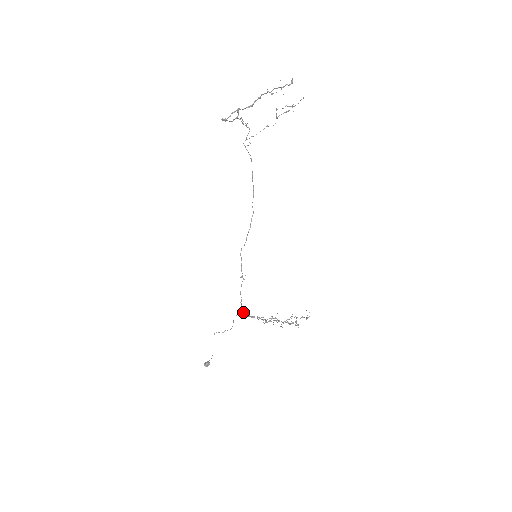
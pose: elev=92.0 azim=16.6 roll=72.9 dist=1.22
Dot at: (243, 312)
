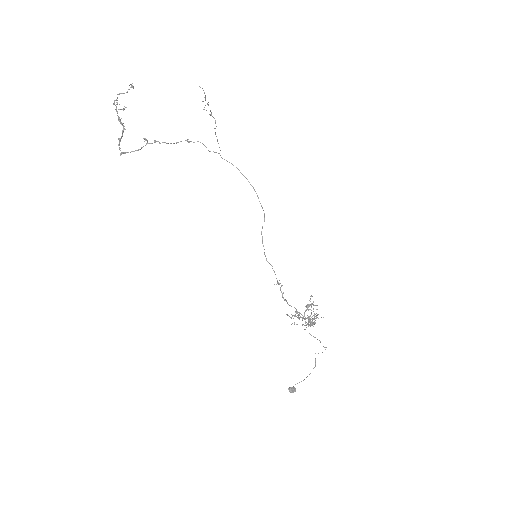
Dot at: occluded
